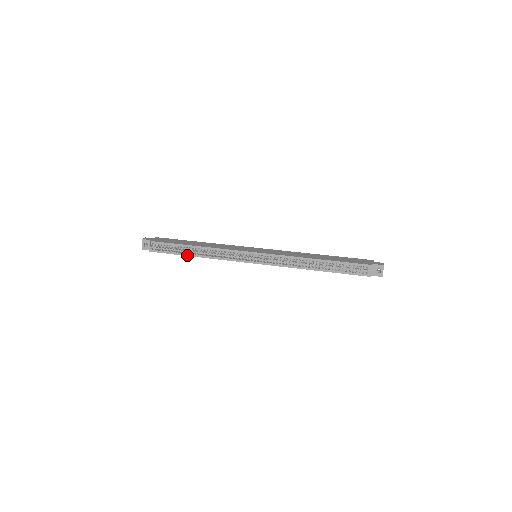
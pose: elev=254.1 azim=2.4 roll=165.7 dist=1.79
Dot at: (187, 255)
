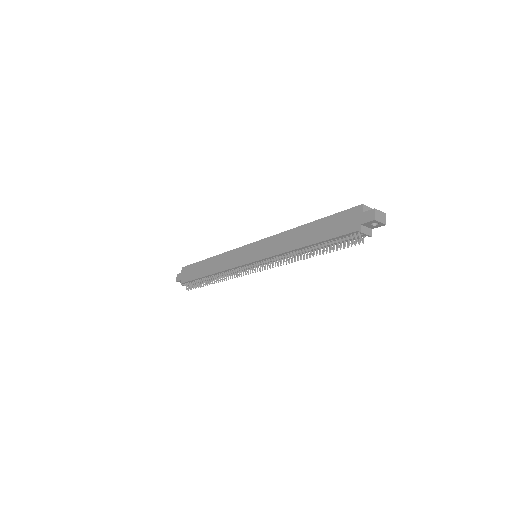
Dot at: occluded
